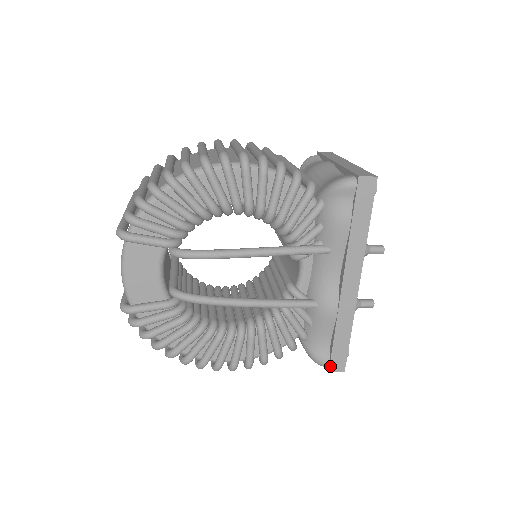
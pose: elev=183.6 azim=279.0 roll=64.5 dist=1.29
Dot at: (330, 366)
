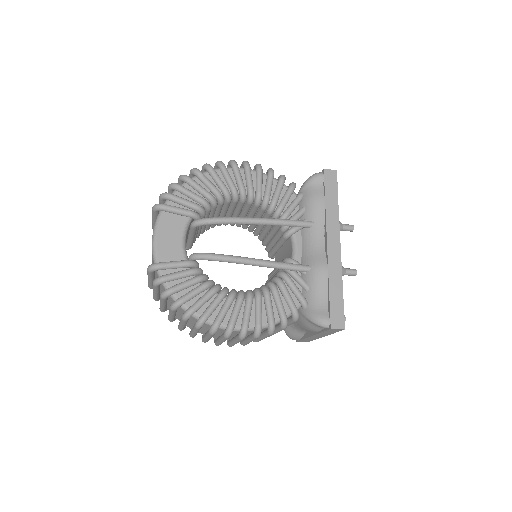
Dot at: (331, 322)
